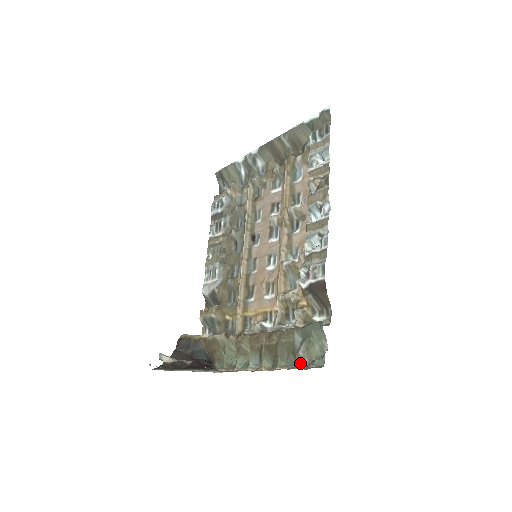
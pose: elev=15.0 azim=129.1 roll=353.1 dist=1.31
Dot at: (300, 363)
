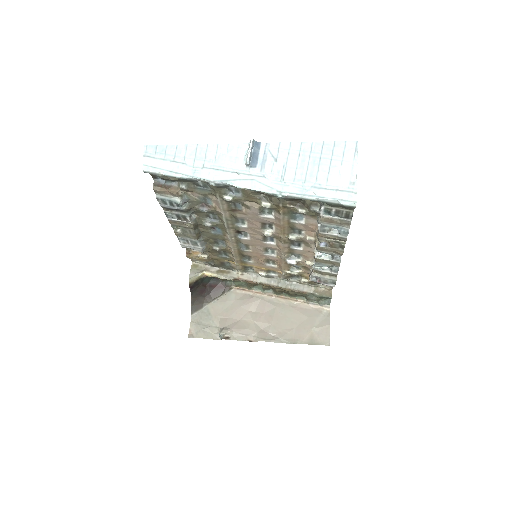
Dot at: (311, 300)
